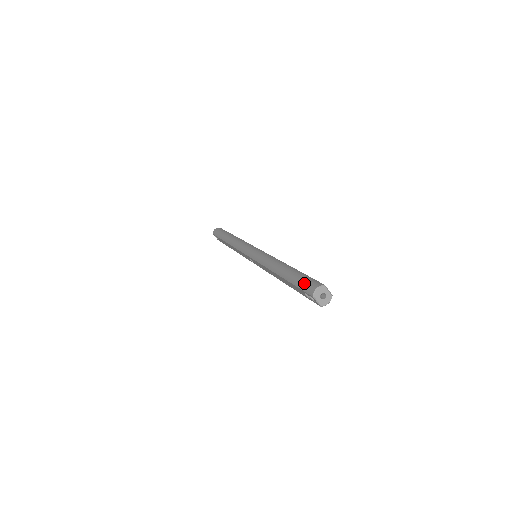
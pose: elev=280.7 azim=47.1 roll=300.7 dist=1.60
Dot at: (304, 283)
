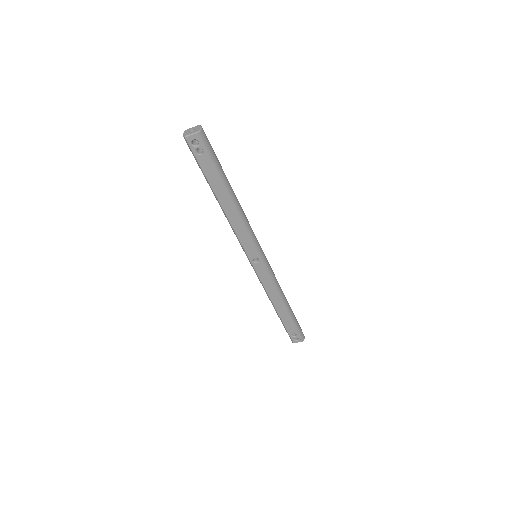
Dot at: occluded
